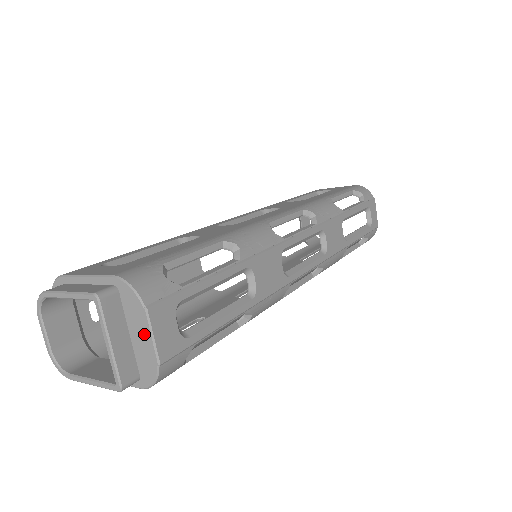
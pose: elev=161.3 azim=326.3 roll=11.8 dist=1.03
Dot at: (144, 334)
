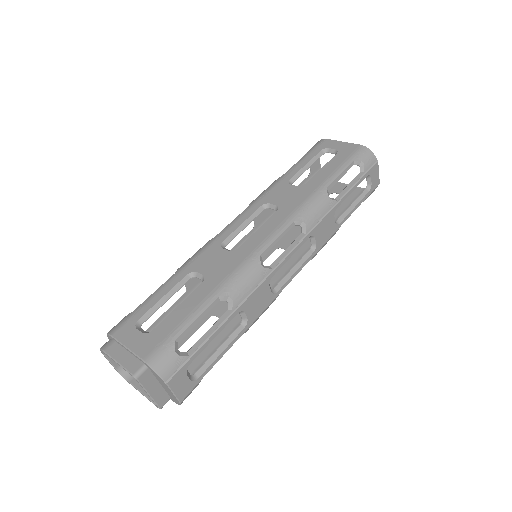
Dot at: (168, 389)
